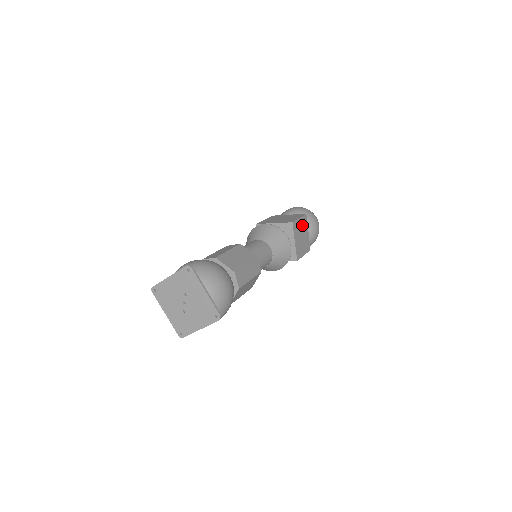
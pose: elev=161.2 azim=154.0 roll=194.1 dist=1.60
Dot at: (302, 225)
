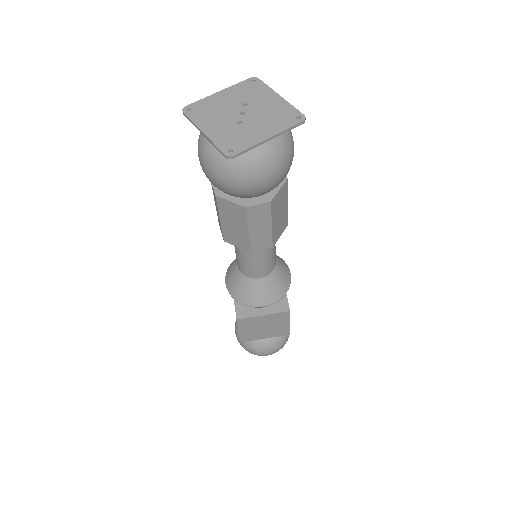
Dot at: occluded
